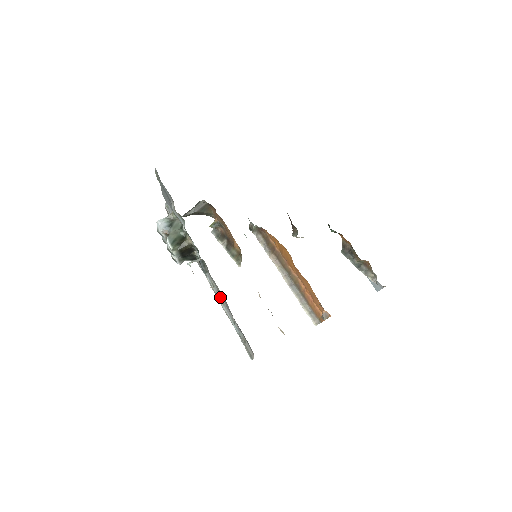
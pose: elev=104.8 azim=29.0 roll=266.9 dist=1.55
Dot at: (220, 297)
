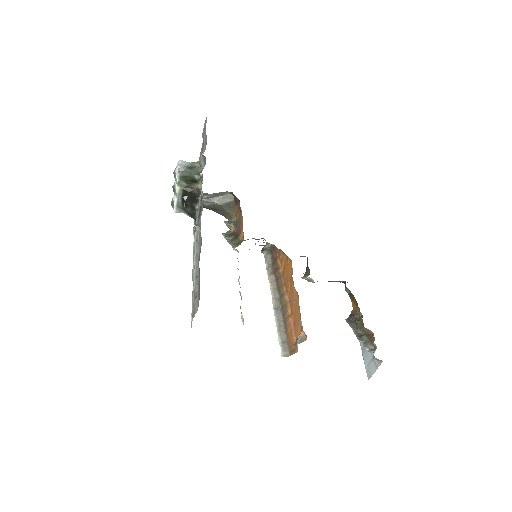
Dot at: (197, 250)
